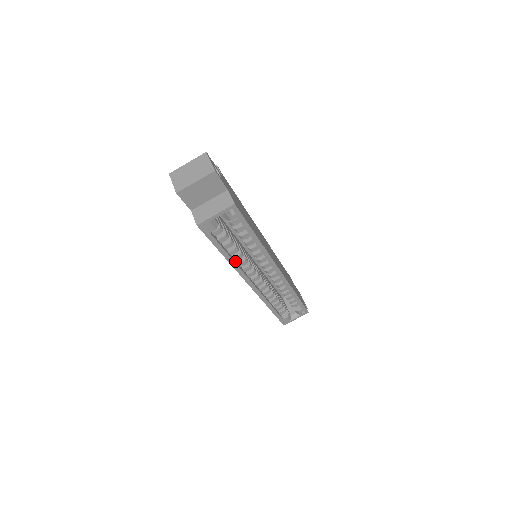
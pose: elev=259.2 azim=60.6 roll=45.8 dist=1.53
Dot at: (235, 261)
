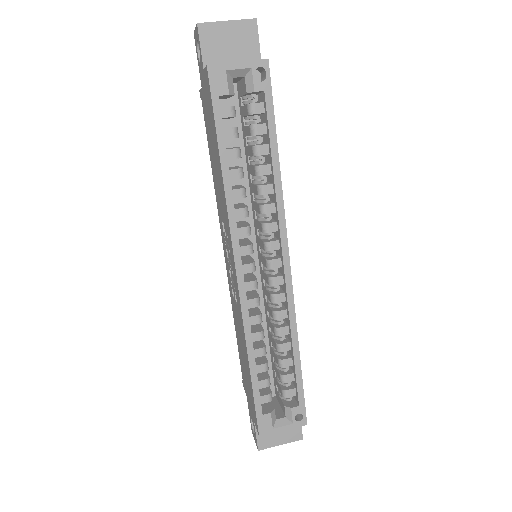
Dot at: (232, 197)
